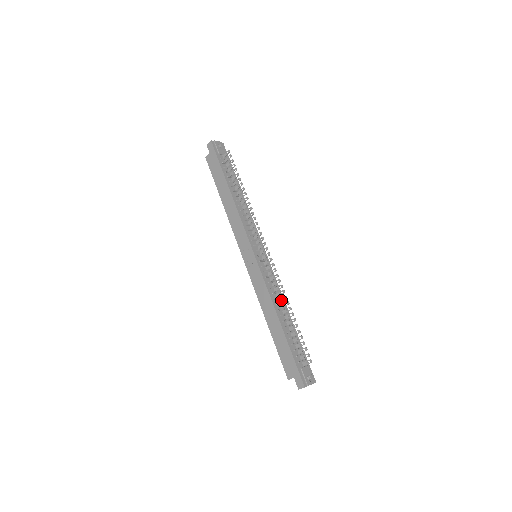
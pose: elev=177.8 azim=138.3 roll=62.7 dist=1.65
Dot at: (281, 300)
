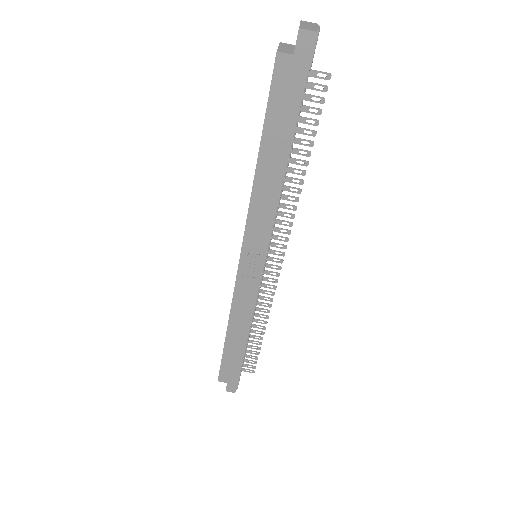
Dot at: (258, 316)
